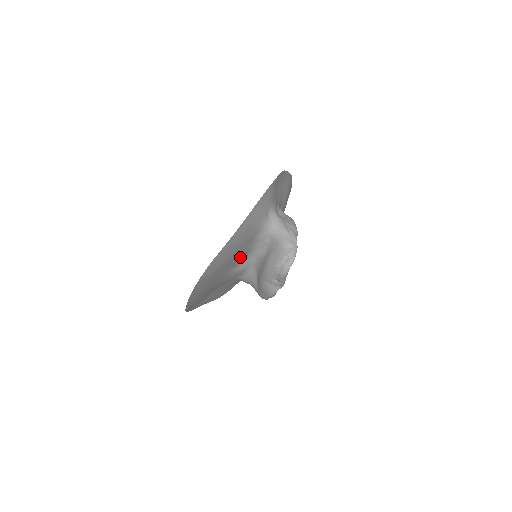
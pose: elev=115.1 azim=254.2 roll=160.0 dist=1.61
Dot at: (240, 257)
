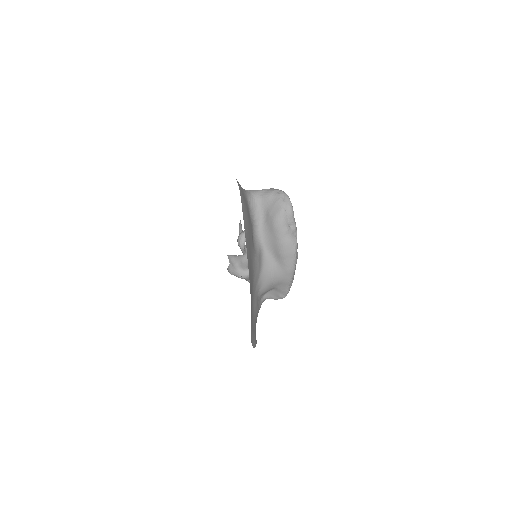
Dot at: occluded
